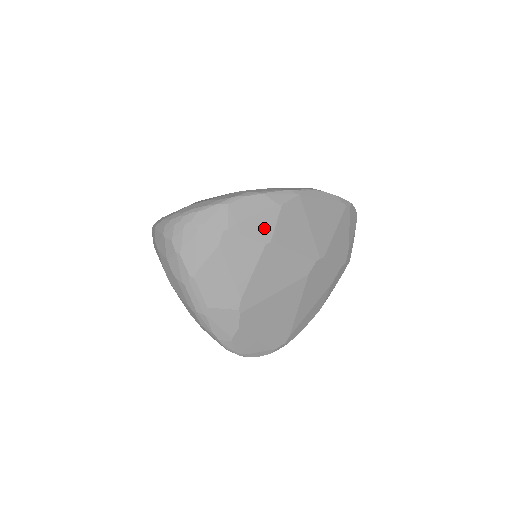
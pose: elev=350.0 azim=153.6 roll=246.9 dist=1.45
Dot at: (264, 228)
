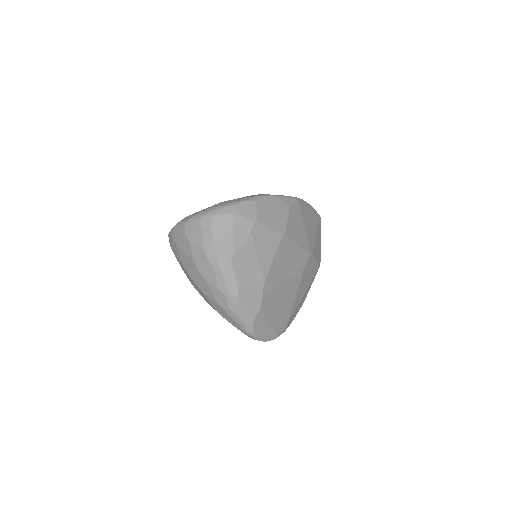
Dot at: (280, 223)
